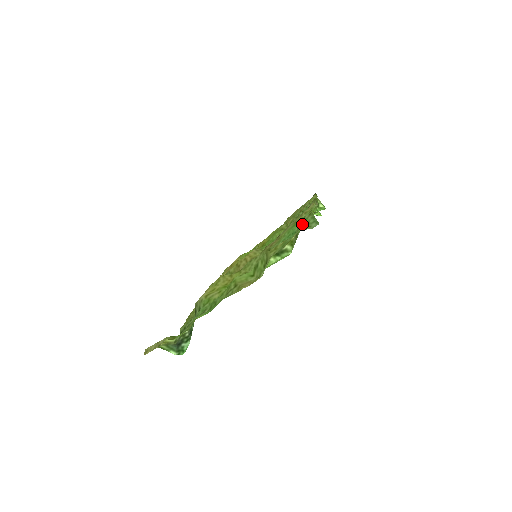
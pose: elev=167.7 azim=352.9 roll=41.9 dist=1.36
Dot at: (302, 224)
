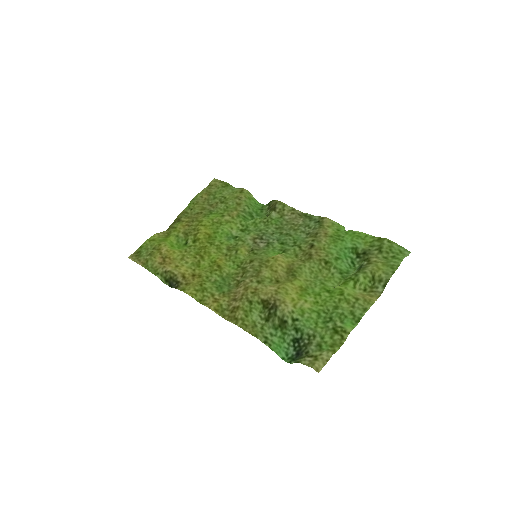
Dot at: (393, 251)
